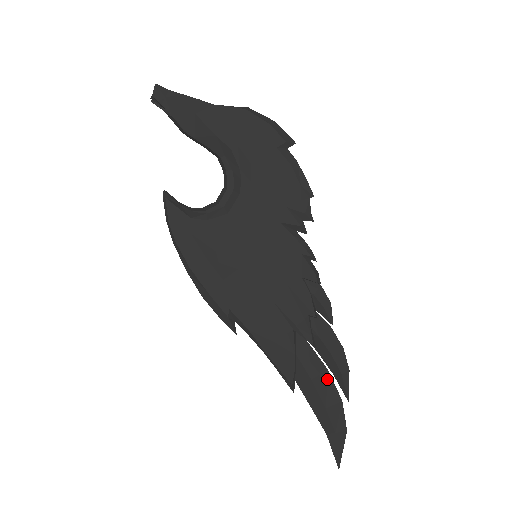
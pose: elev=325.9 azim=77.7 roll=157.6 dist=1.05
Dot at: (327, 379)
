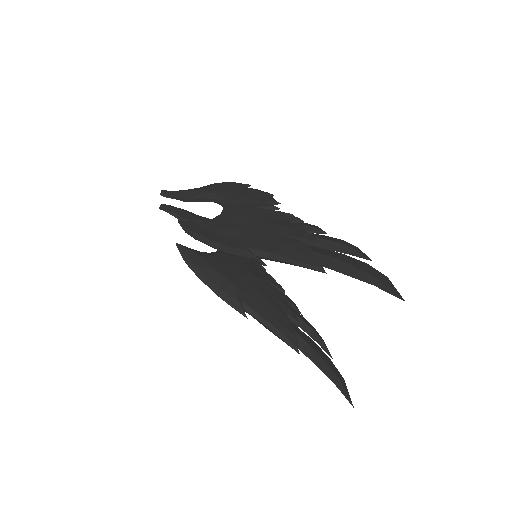
Dot at: (346, 257)
